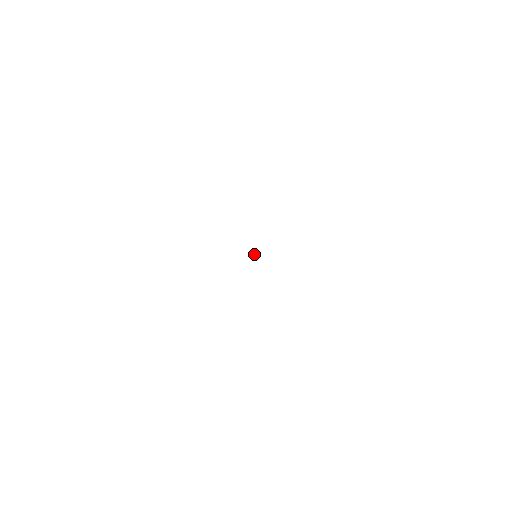
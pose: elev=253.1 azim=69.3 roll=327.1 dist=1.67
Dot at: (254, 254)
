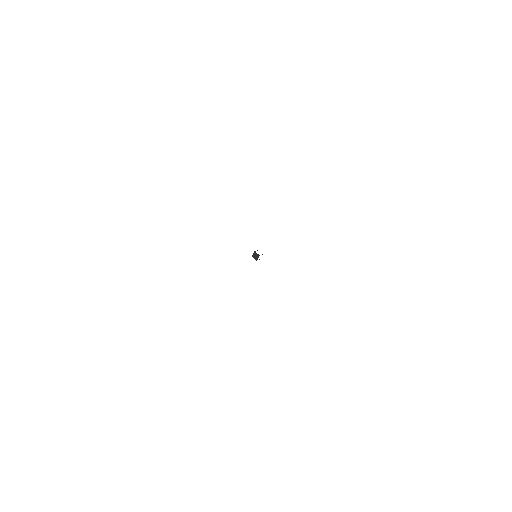
Dot at: (252, 255)
